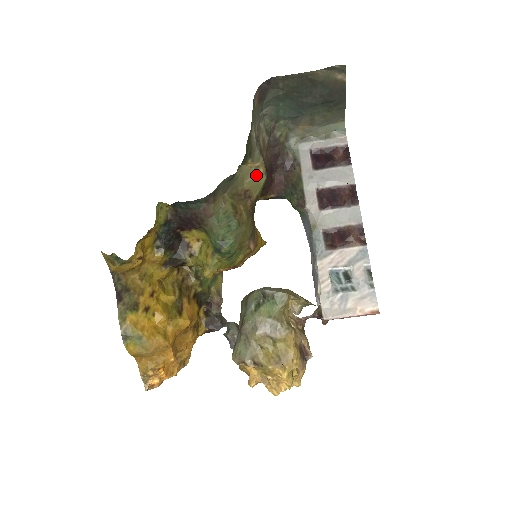
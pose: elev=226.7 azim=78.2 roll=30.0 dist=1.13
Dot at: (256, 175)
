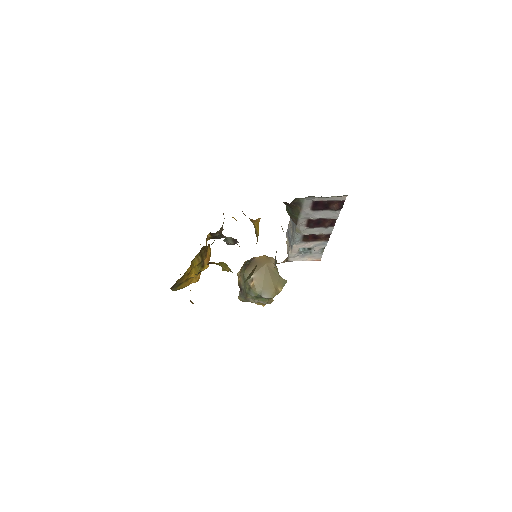
Dot at: occluded
